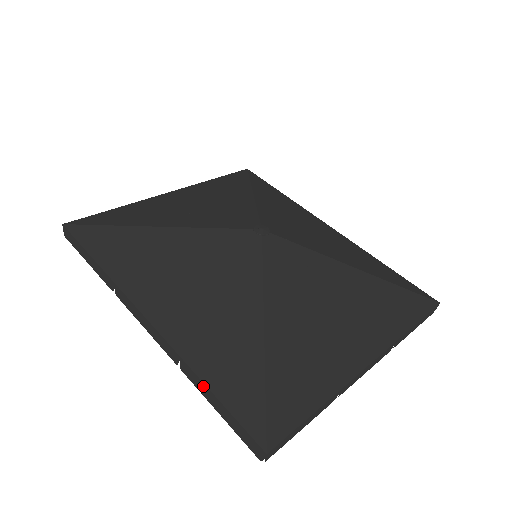
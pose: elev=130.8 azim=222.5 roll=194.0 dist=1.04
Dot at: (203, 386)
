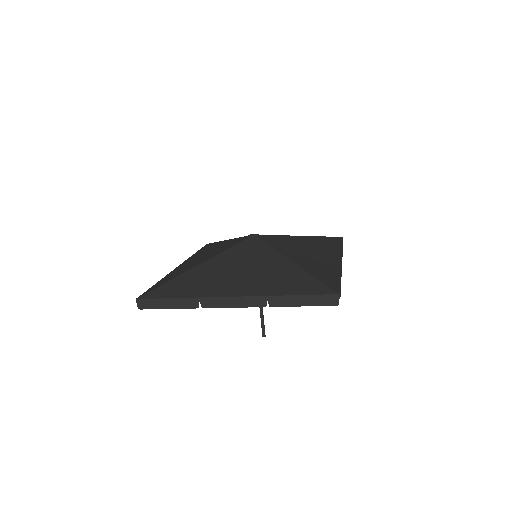
Dot at: occluded
